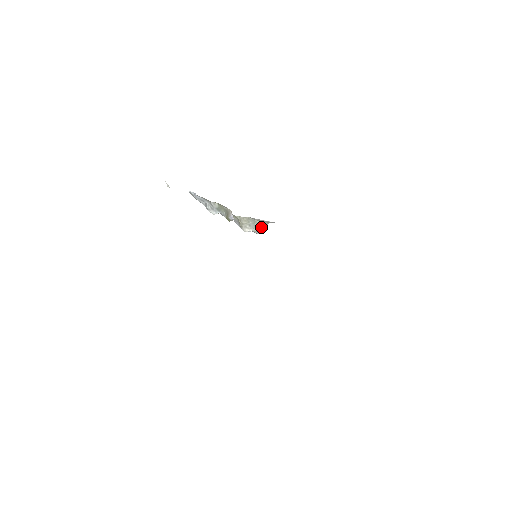
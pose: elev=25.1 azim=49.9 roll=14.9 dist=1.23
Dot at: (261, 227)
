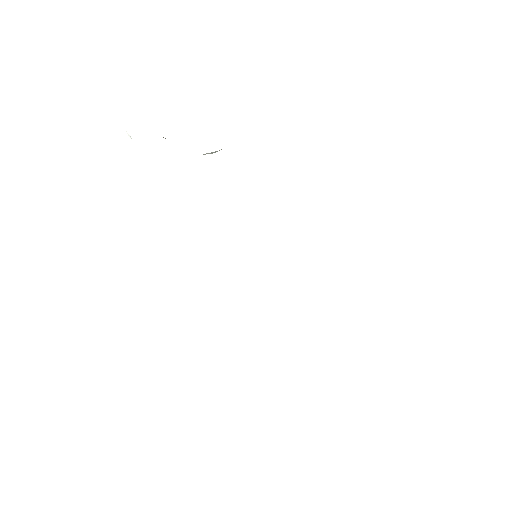
Dot at: (217, 151)
